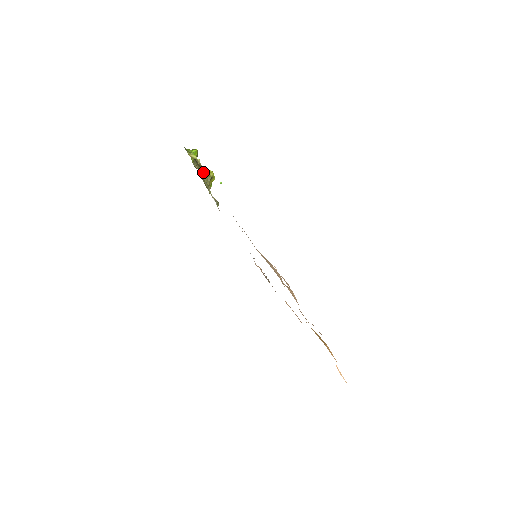
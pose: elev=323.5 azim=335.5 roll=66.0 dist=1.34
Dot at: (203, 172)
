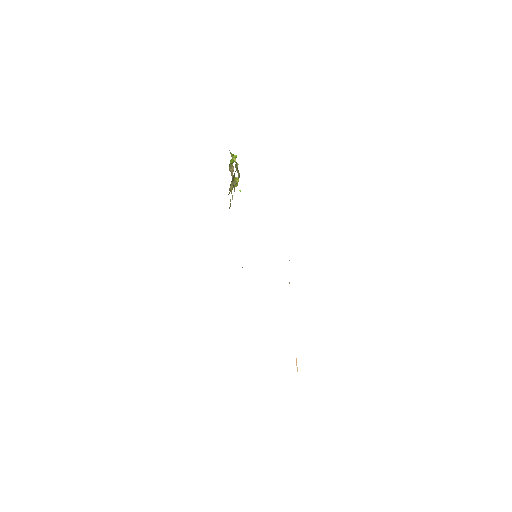
Dot at: (239, 174)
